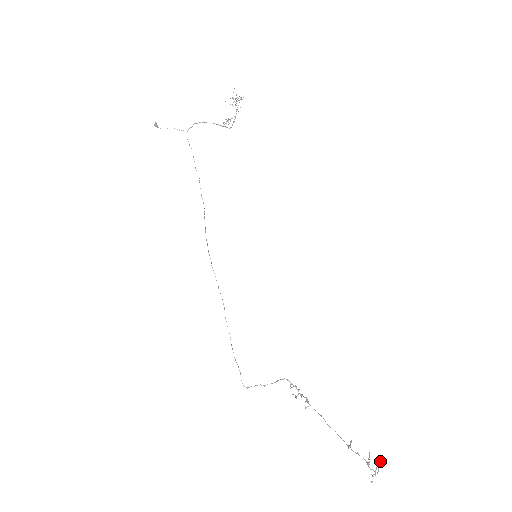
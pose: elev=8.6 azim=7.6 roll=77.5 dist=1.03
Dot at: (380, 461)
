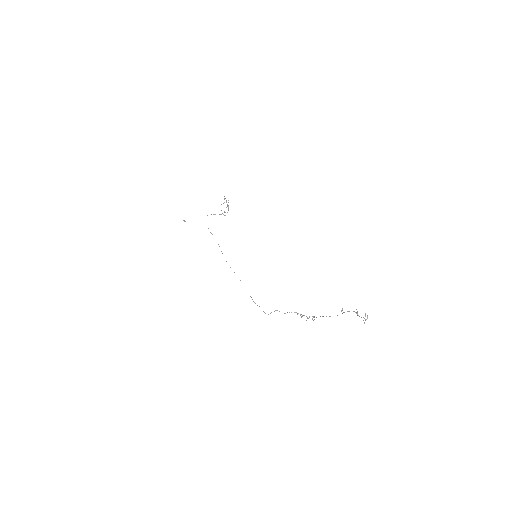
Dot at: (367, 315)
